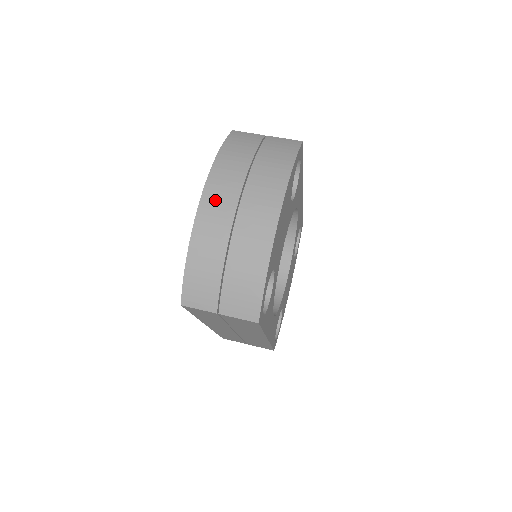
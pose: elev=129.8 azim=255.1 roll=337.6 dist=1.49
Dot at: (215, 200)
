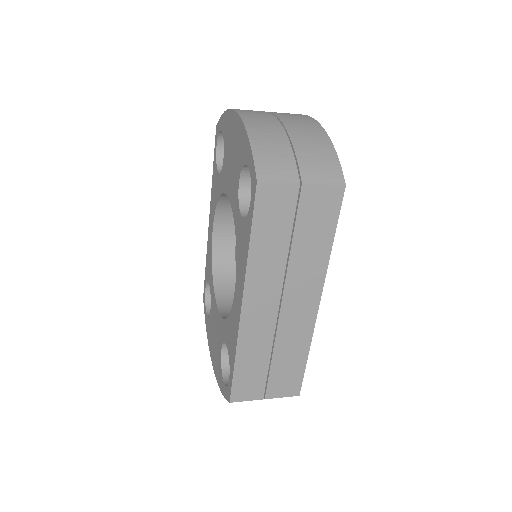
Dot at: (251, 113)
